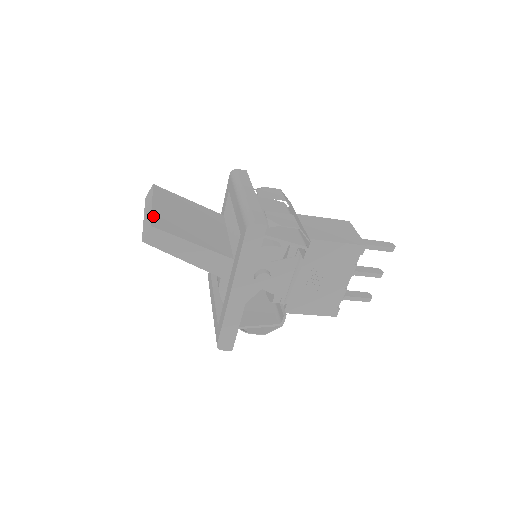
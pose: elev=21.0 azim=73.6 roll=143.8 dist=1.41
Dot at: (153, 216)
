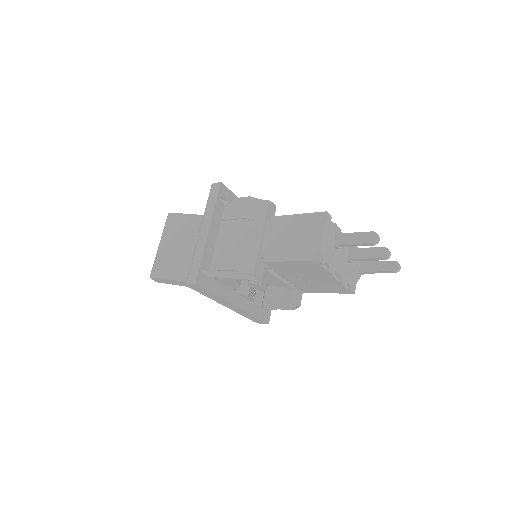
Dot at: (155, 263)
